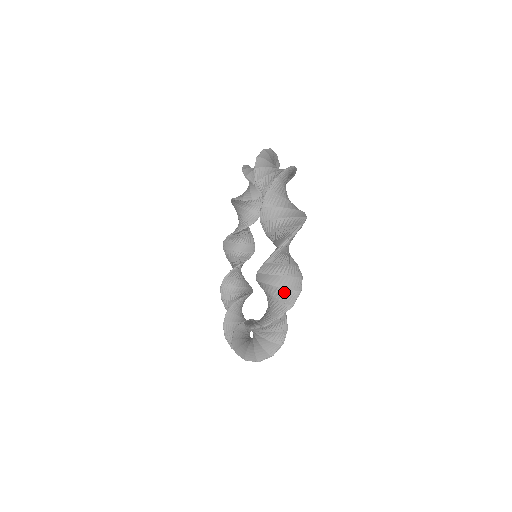
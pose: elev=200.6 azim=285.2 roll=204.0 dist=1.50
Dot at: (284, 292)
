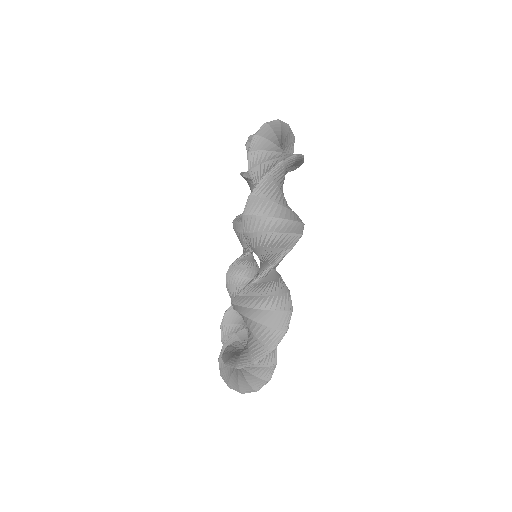
Dot at: (283, 158)
